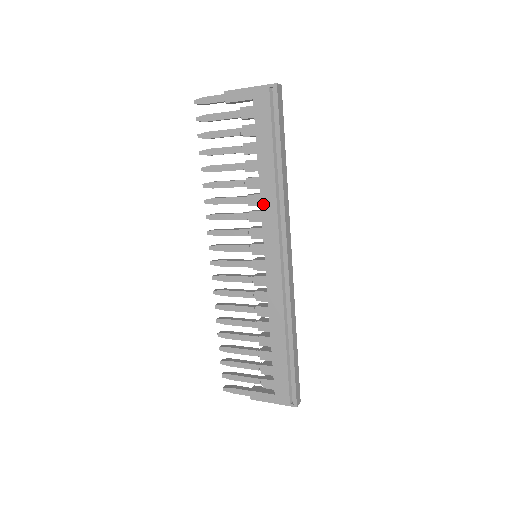
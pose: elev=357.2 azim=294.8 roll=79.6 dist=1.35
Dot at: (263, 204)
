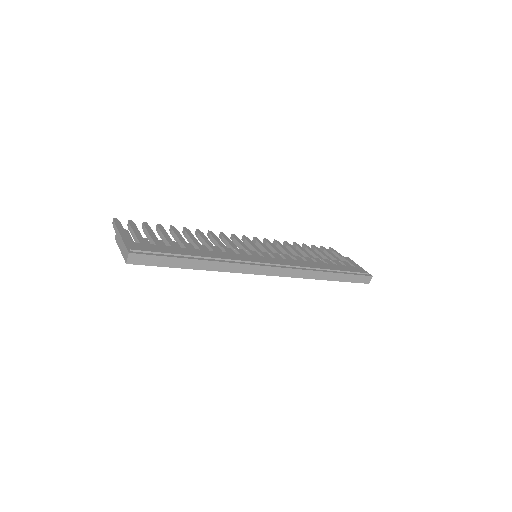
Dot at: occluded
